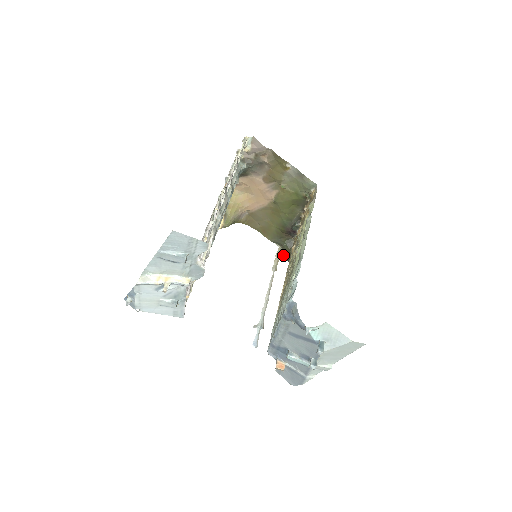
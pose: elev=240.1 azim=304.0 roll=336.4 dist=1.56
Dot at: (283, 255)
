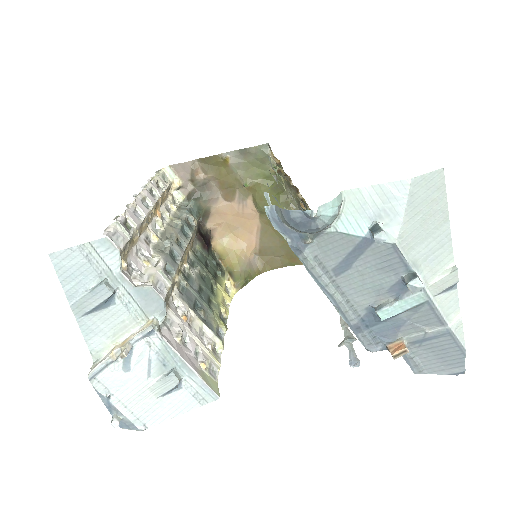
Dot at: occluded
